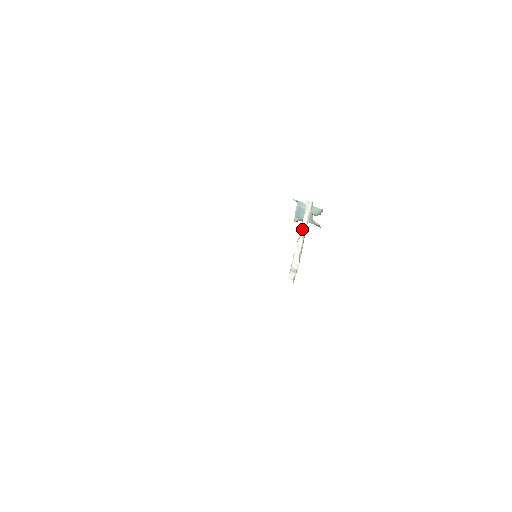
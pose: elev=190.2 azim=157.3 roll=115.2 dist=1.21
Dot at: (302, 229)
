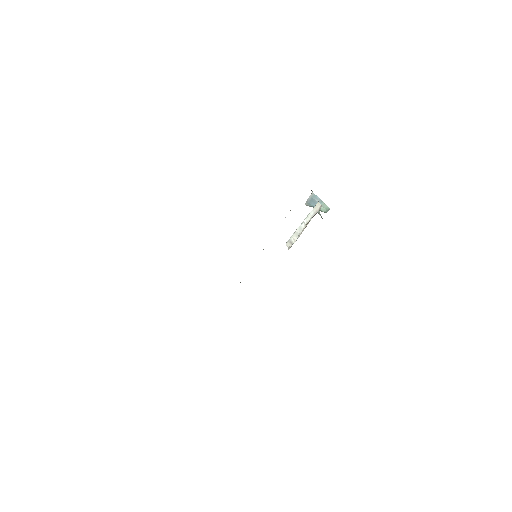
Dot at: (307, 218)
